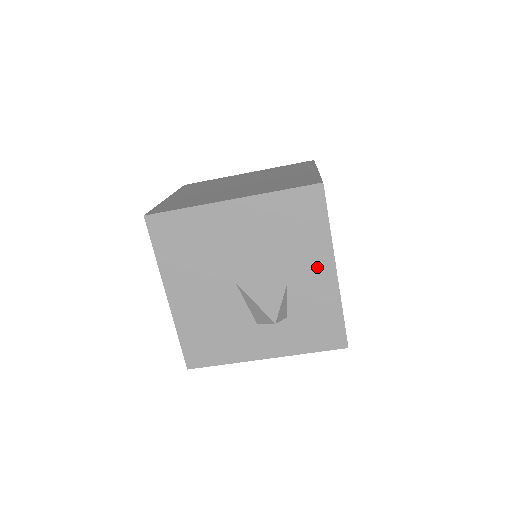
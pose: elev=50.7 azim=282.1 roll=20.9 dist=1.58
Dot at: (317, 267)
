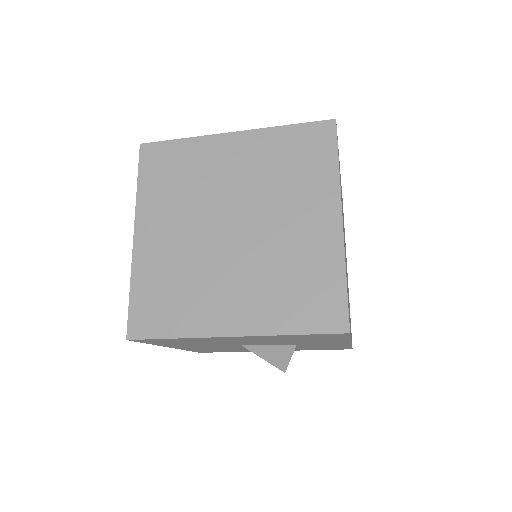
Dot at: (331, 343)
